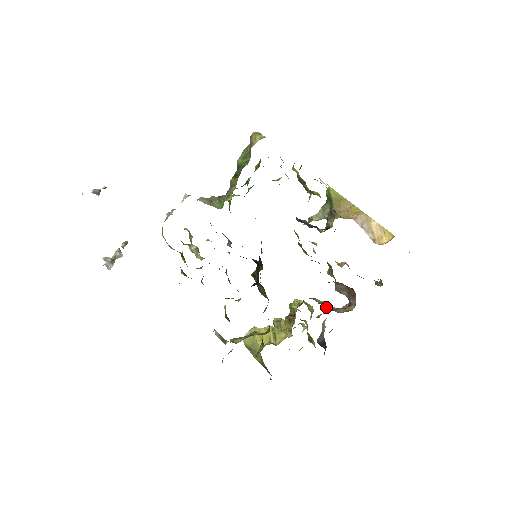
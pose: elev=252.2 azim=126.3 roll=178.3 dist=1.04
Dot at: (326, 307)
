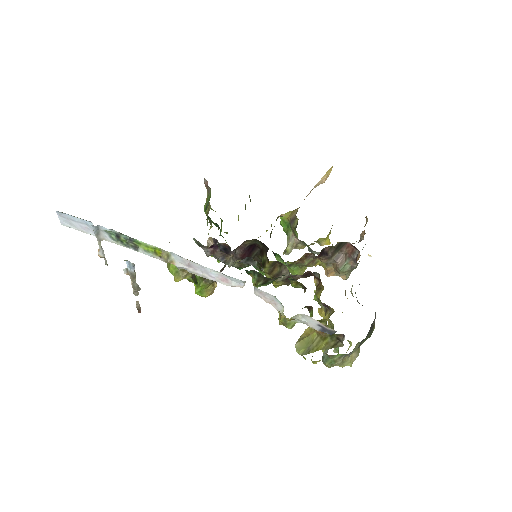
Dot at: occluded
